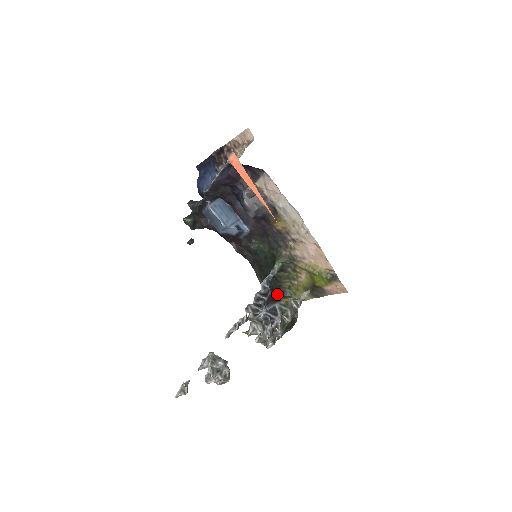
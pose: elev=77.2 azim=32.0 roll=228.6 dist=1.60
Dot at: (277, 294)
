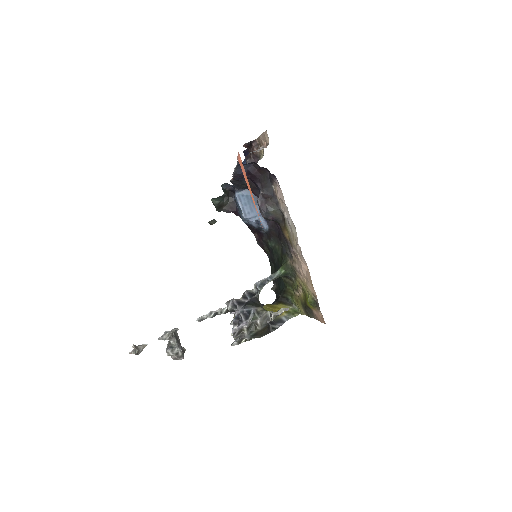
Dot at: (280, 297)
